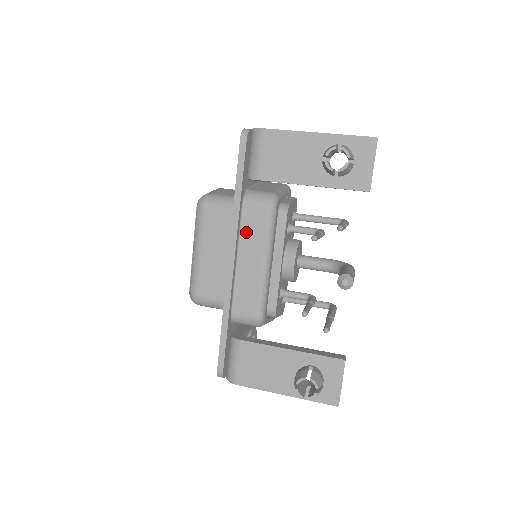
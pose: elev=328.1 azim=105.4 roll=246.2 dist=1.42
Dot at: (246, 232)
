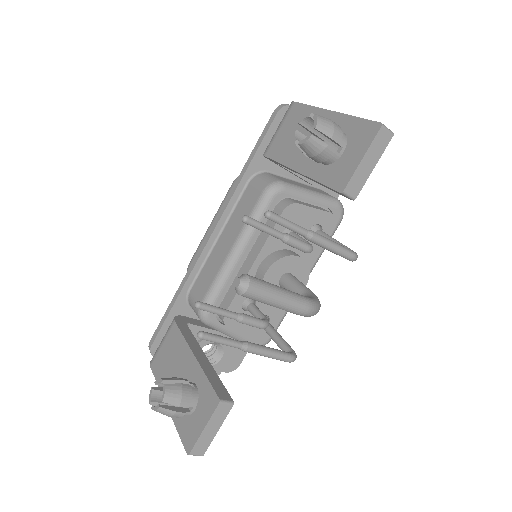
Dot at: (237, 212)
